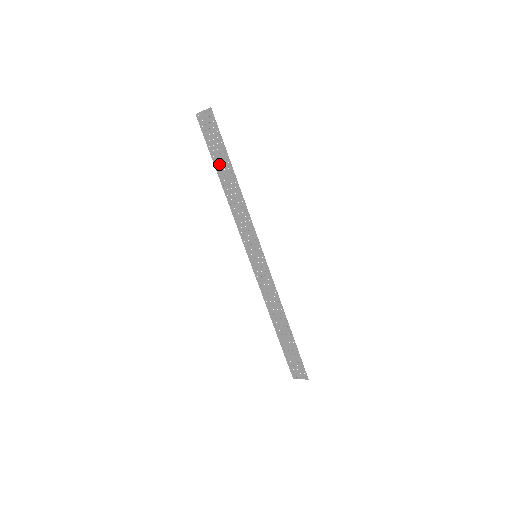
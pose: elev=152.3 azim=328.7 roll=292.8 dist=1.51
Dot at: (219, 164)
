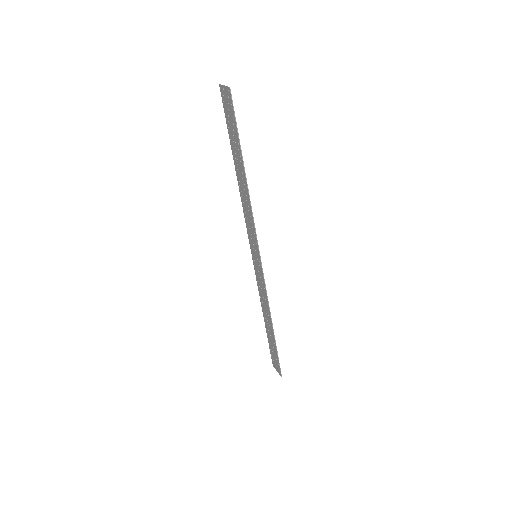
Dot at: (234, 151)
